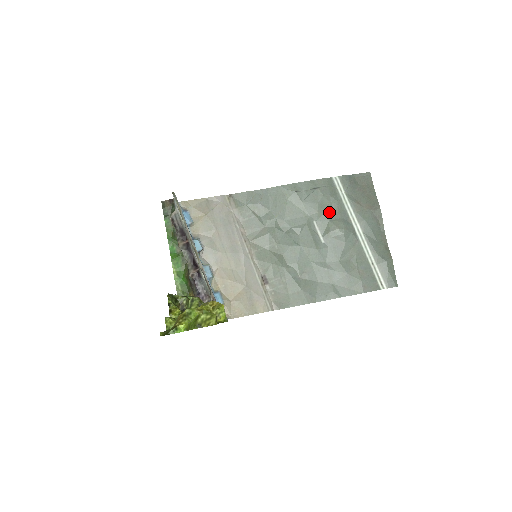
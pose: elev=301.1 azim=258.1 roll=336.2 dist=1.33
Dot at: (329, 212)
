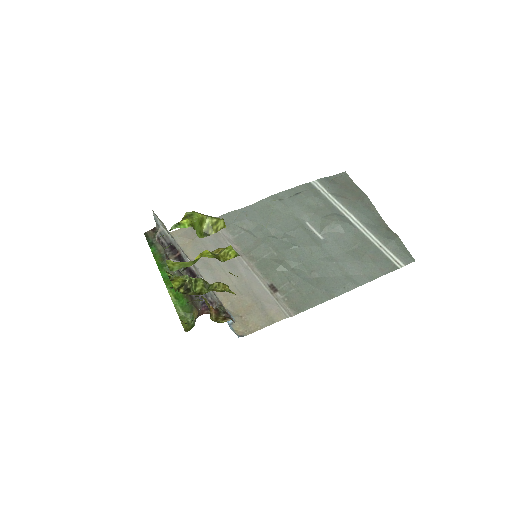
Dot at: (318, 211)
